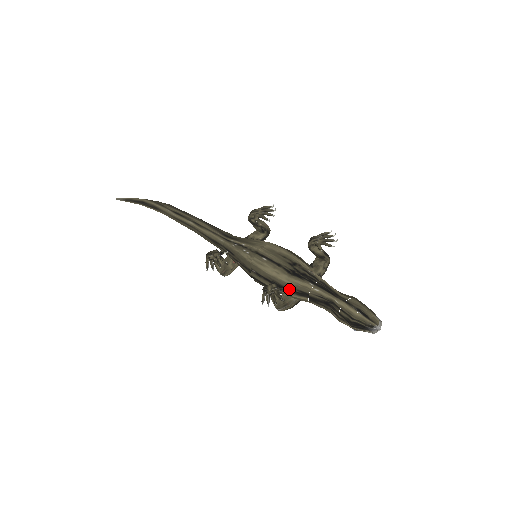
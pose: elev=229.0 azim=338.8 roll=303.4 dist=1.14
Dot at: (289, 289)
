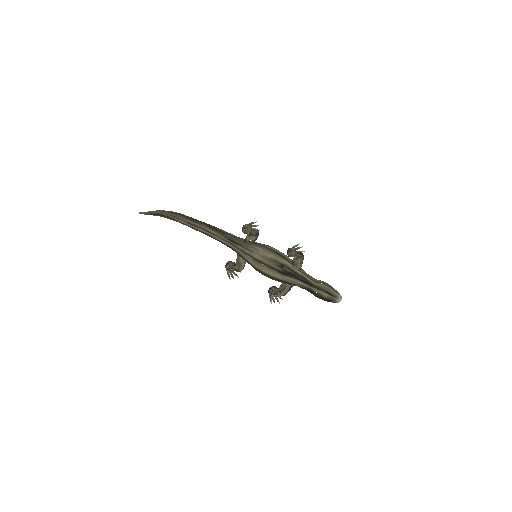
Dot at: (283, 282)
